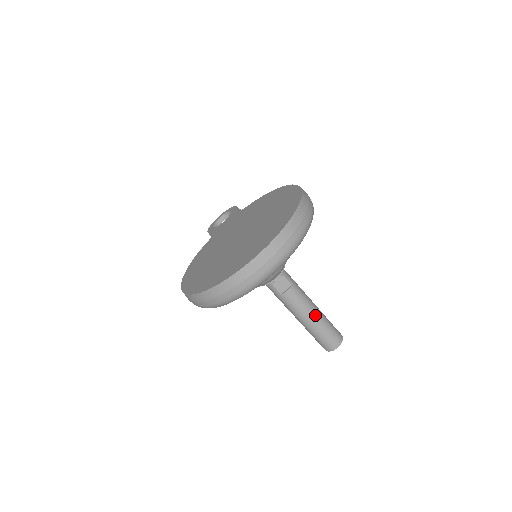
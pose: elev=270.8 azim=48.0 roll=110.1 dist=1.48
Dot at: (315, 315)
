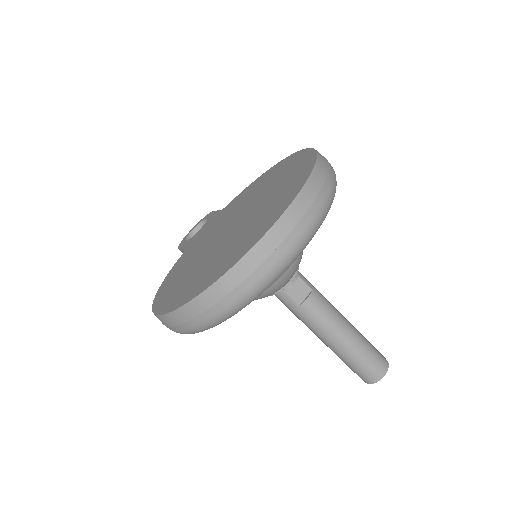
Dot at: (349, 331)
